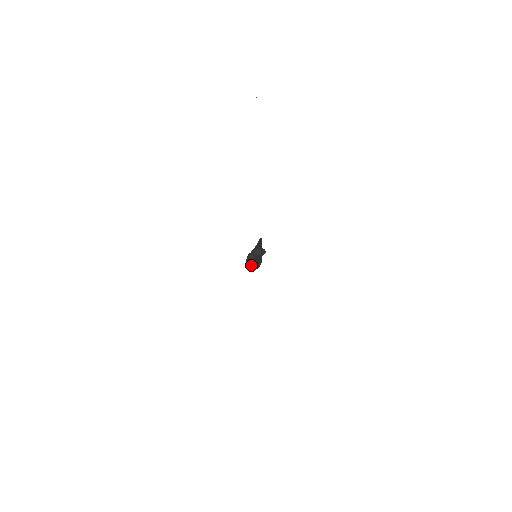
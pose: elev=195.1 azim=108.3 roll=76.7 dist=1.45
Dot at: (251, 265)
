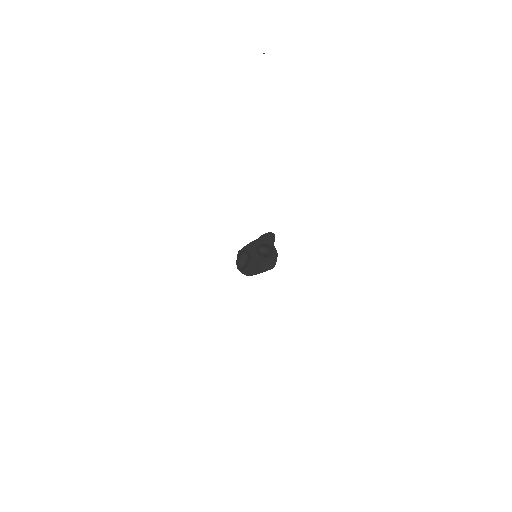
Dot at: (244, 268)
